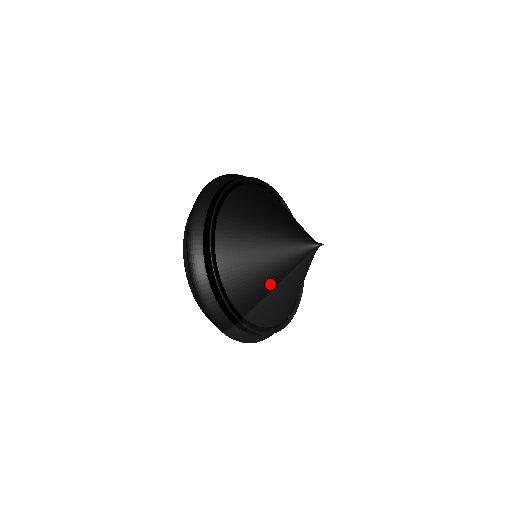
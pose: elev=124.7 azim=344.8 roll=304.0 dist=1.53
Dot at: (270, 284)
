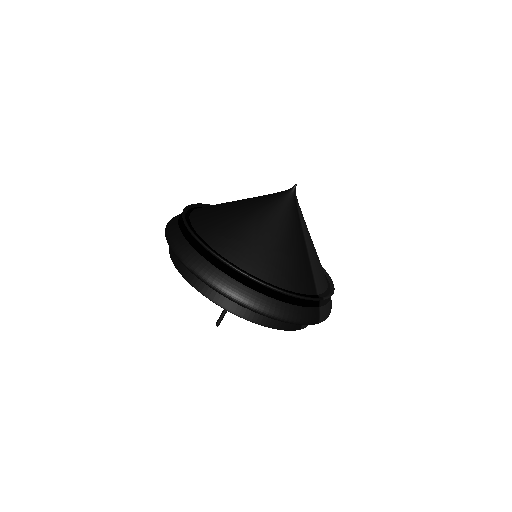
Dot at: (303, 251)
